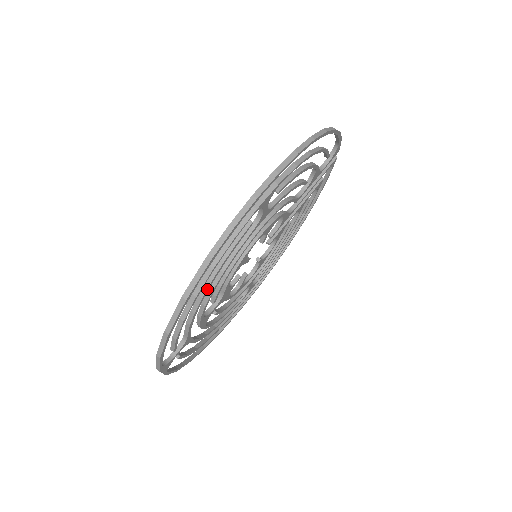
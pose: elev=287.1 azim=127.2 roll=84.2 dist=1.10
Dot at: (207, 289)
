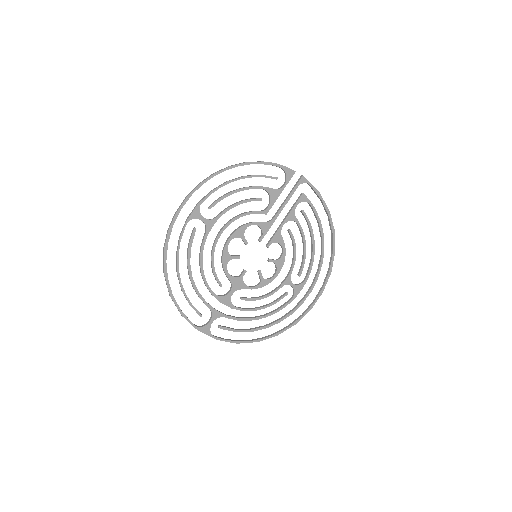
Dot at: (189, 271)
